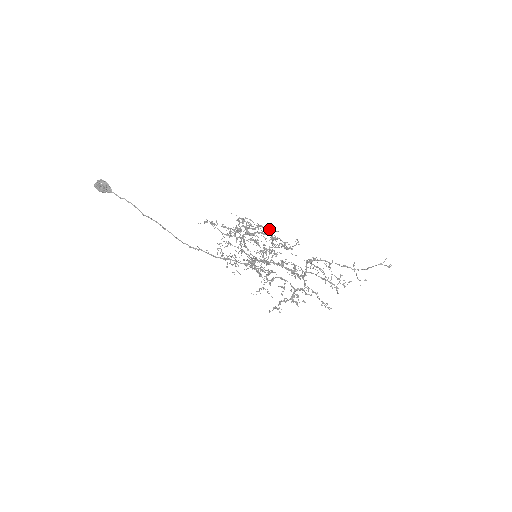
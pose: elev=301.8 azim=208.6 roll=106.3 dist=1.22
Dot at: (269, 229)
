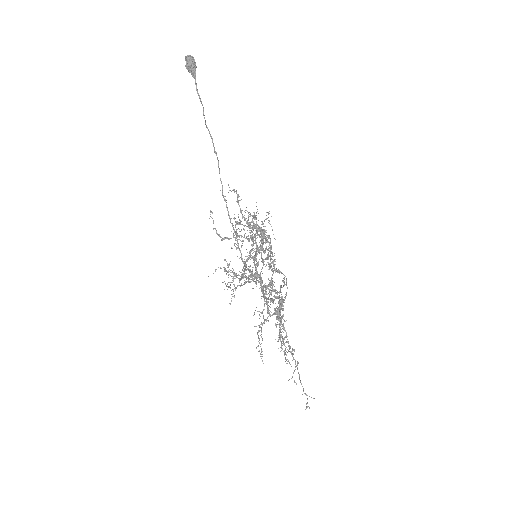
Dot at: (262, 260)
